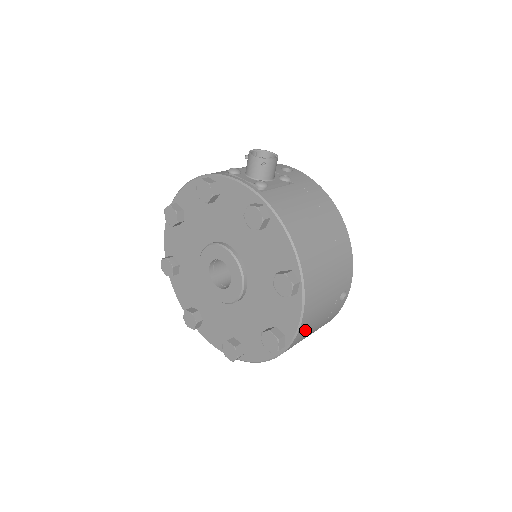
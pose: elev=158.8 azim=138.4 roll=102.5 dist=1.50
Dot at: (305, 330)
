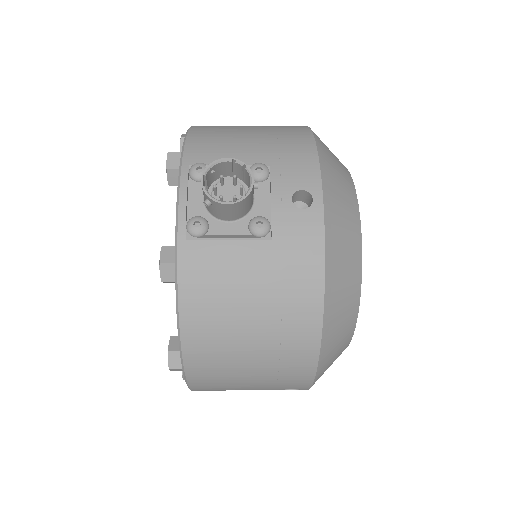
Dot at: occluded
